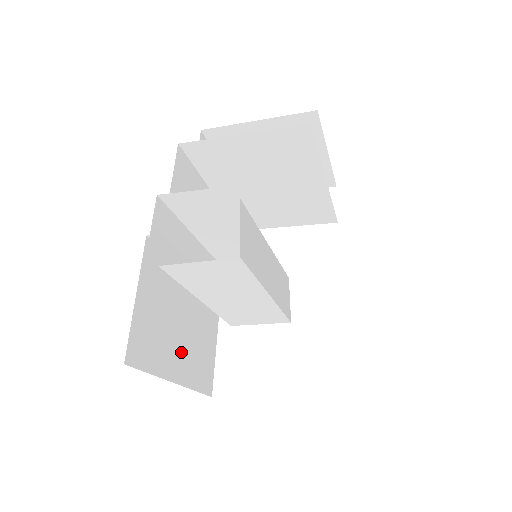
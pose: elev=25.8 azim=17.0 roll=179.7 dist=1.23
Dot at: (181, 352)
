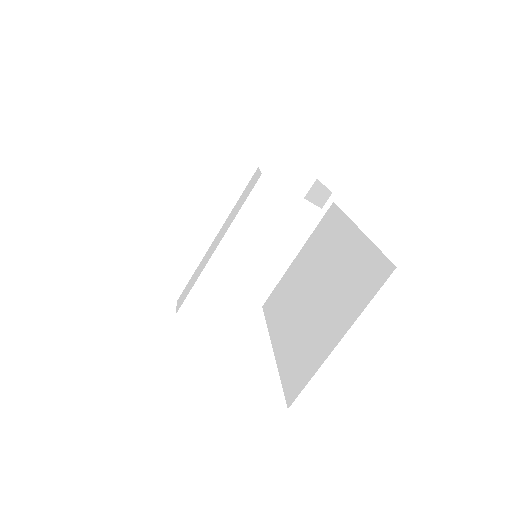
Dot at: occluded
